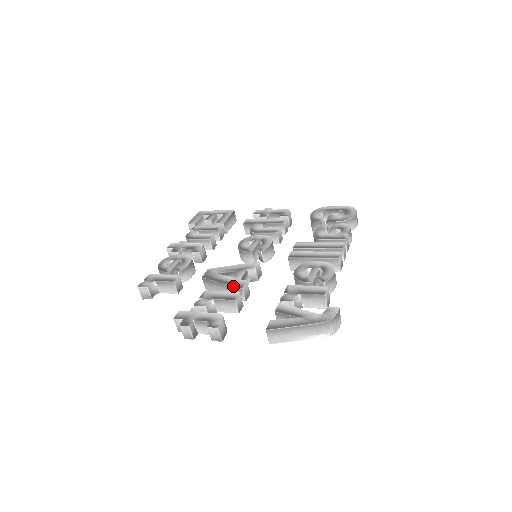
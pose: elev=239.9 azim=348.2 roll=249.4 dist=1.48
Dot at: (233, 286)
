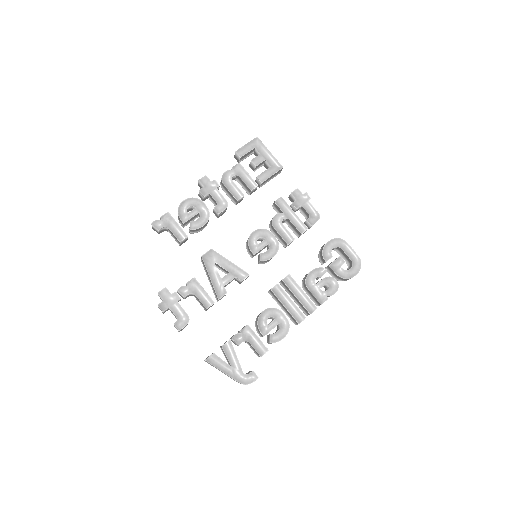
Dot at: (215, 291)
